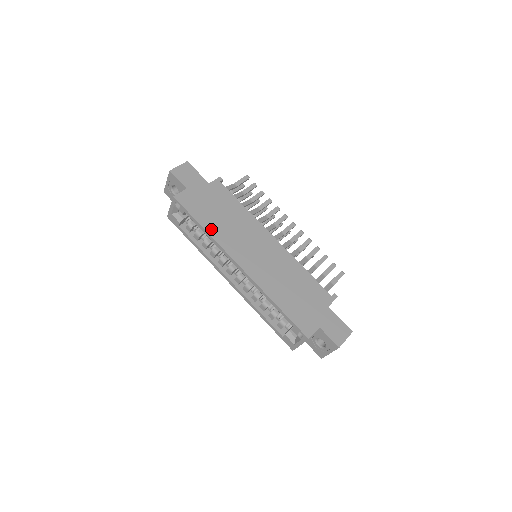
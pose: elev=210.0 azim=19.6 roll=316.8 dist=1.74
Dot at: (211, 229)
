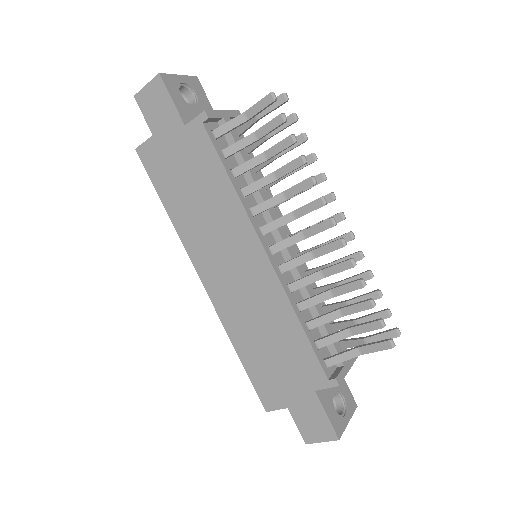
Dot at: (176, 215)
